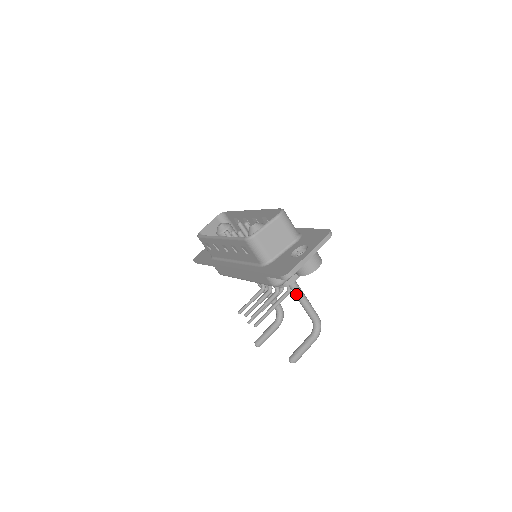
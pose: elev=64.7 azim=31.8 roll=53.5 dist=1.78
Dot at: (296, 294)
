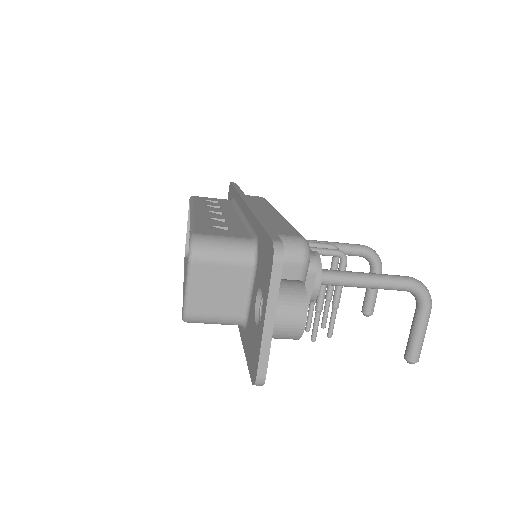
Dot at: (344, 286)
